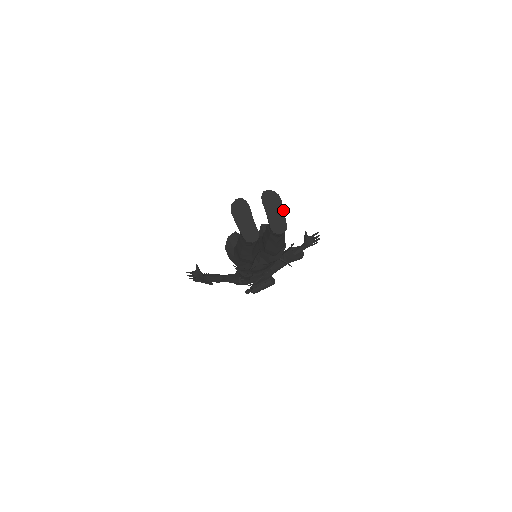
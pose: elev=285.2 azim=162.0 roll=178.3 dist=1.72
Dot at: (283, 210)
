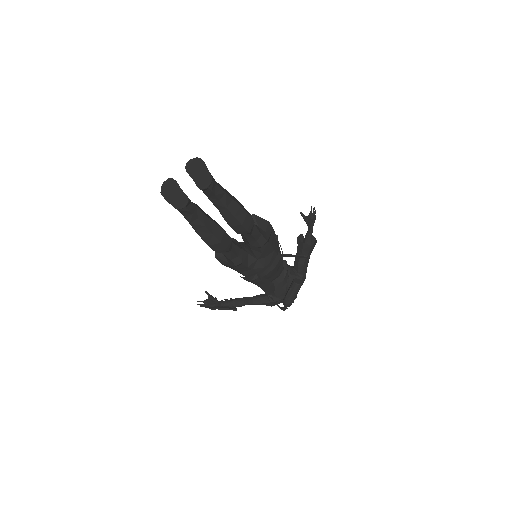
Dot at: (206, 167)
